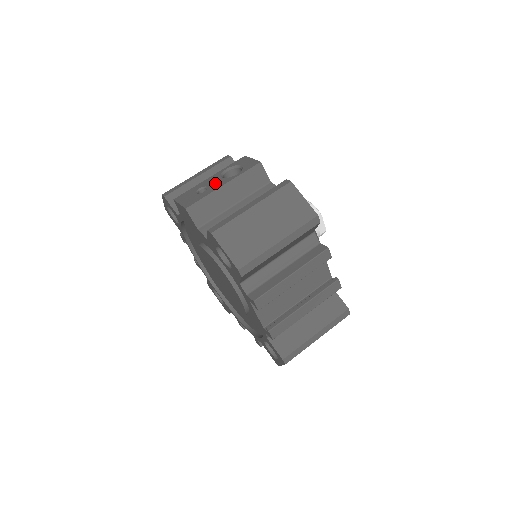
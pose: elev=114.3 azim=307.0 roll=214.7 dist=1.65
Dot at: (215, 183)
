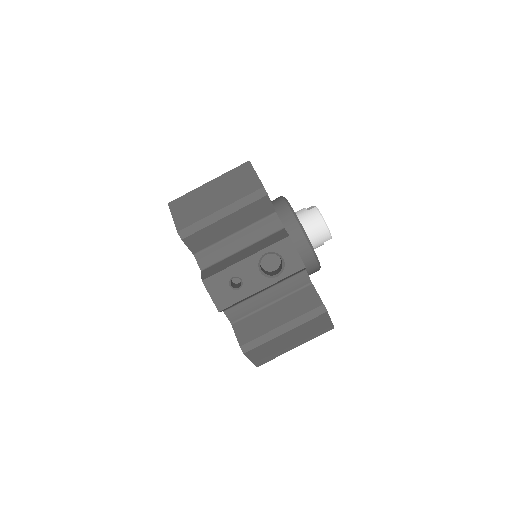
Dot at: (252, 280)
